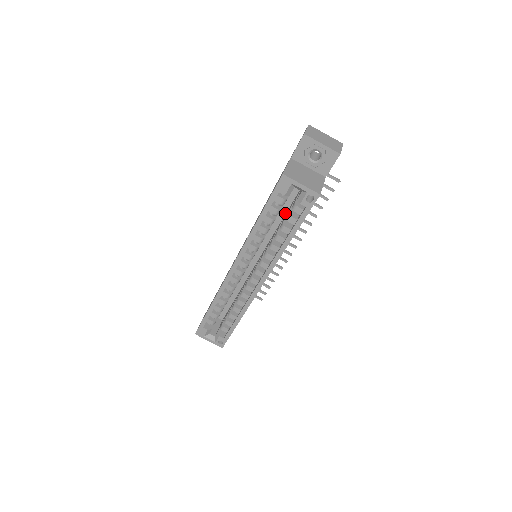
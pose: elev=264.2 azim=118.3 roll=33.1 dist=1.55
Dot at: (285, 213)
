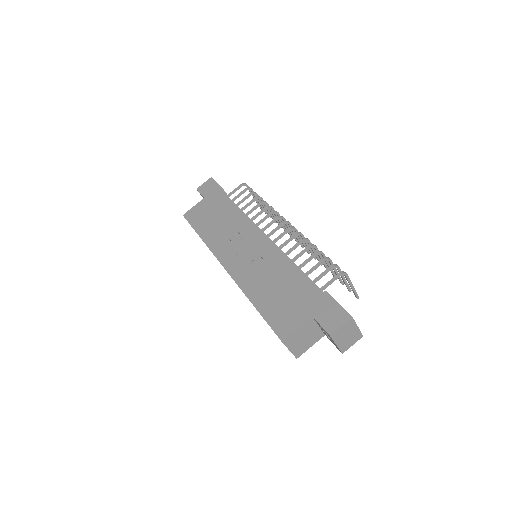
Dot at: occluded
